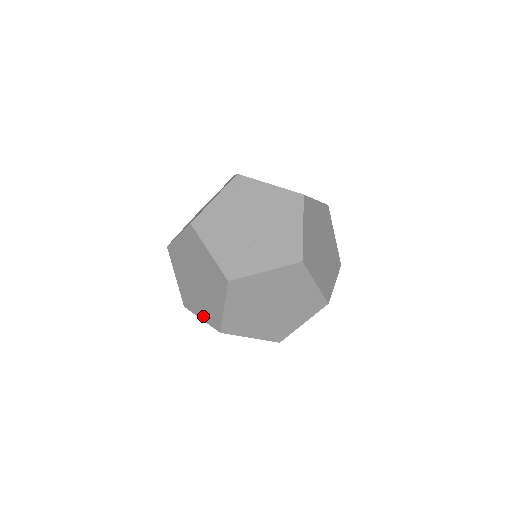
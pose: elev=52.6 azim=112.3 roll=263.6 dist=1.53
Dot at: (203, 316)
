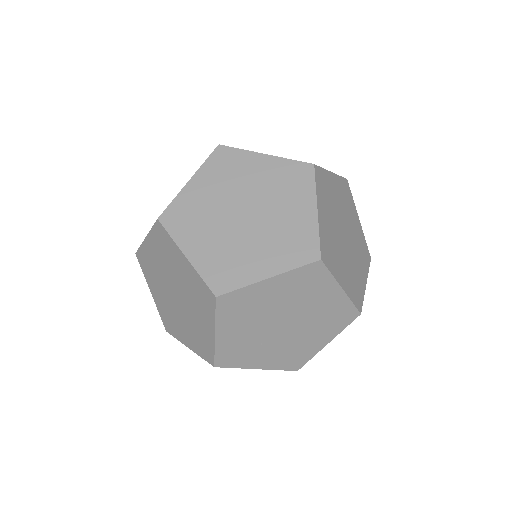
Dot at: (156, 299)
